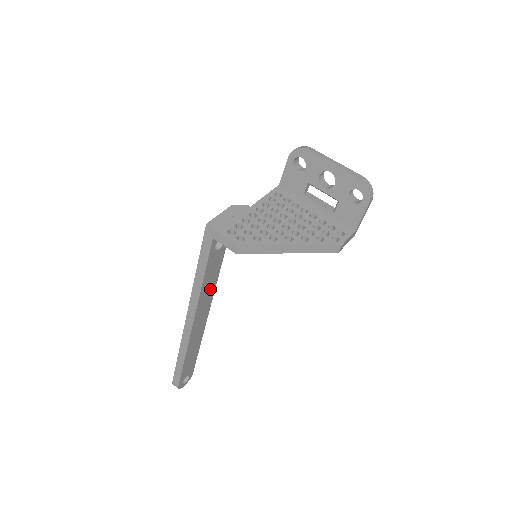
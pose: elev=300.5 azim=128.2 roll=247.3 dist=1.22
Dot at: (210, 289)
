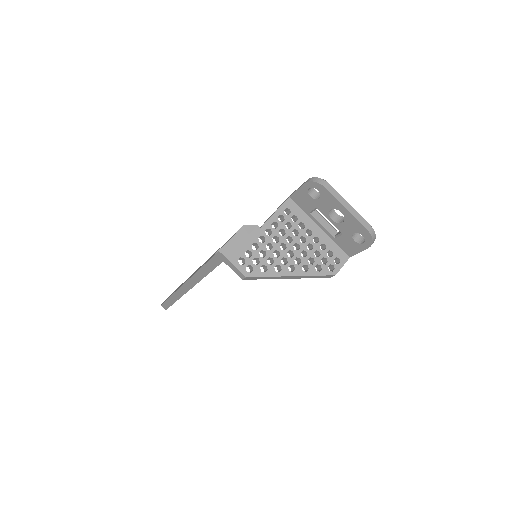
Dot at: occluded
